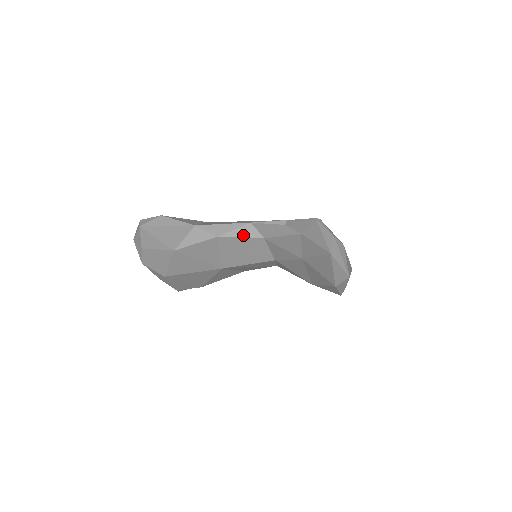
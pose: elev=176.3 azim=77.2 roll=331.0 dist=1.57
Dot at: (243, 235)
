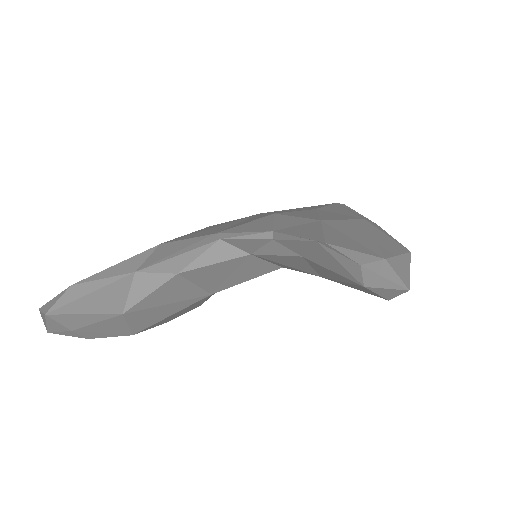
Dot at: (216, 260)
